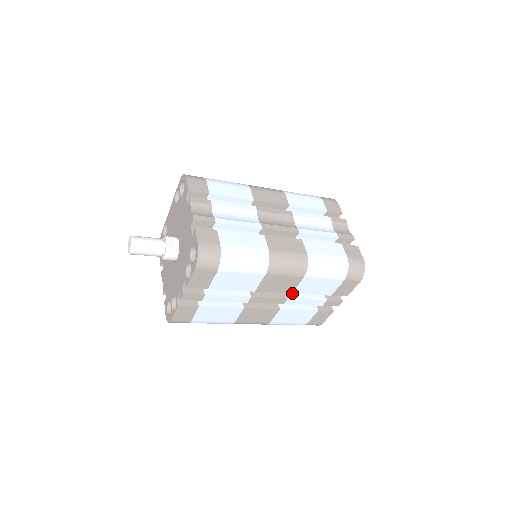
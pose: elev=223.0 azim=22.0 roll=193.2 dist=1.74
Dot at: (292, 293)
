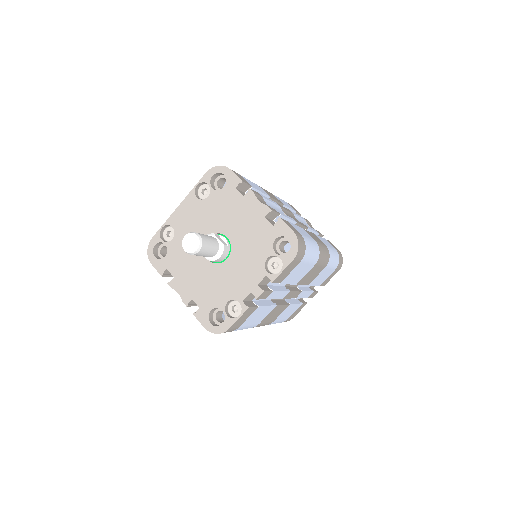
Dot at: (308, 285)
